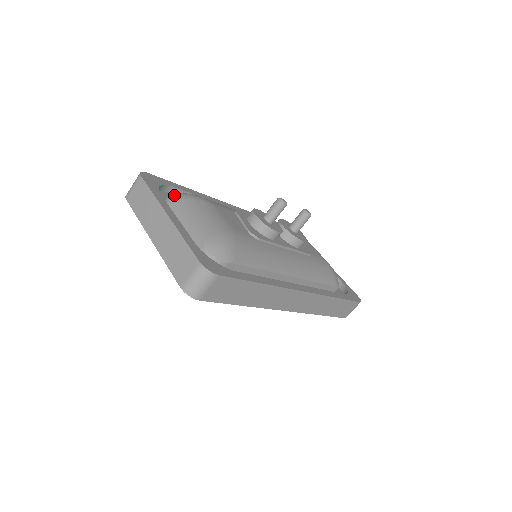
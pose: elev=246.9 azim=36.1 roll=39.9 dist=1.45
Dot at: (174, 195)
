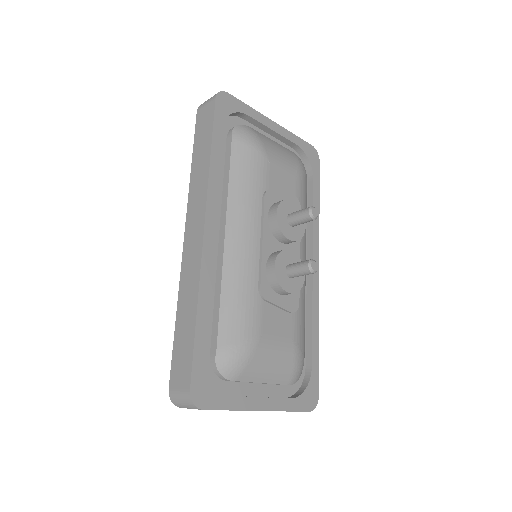
Dot at: (230, 374)
